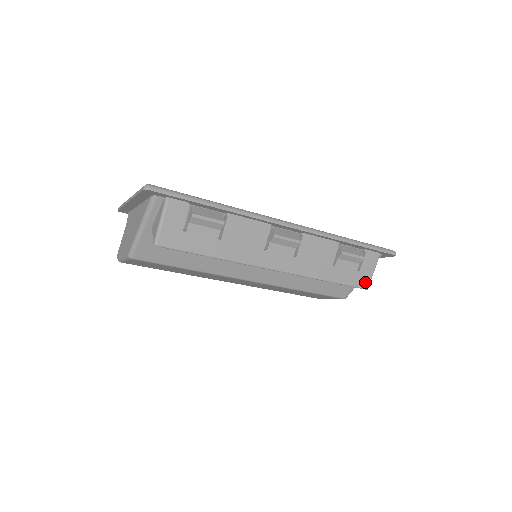
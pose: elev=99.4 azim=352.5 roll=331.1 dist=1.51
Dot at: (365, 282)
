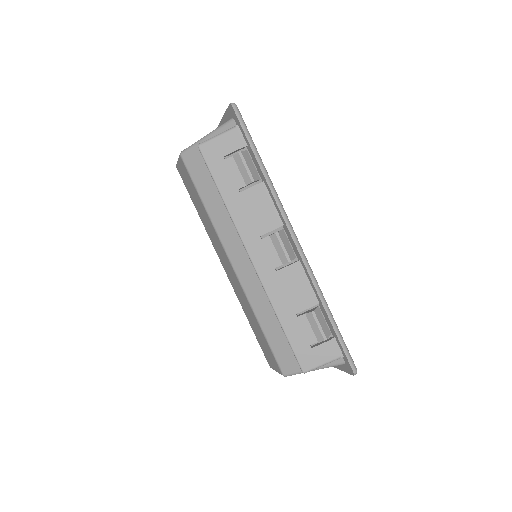
Dot at: (308, 363)
